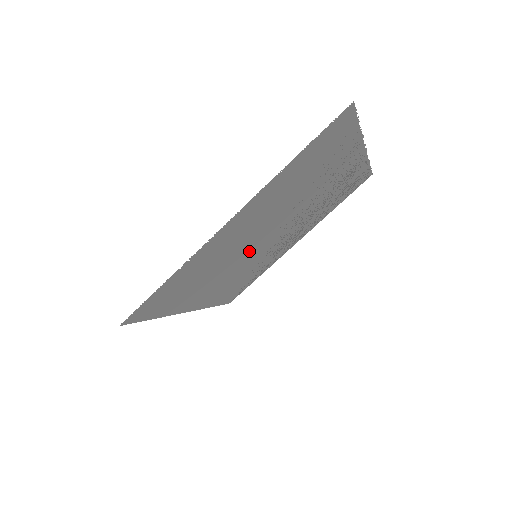
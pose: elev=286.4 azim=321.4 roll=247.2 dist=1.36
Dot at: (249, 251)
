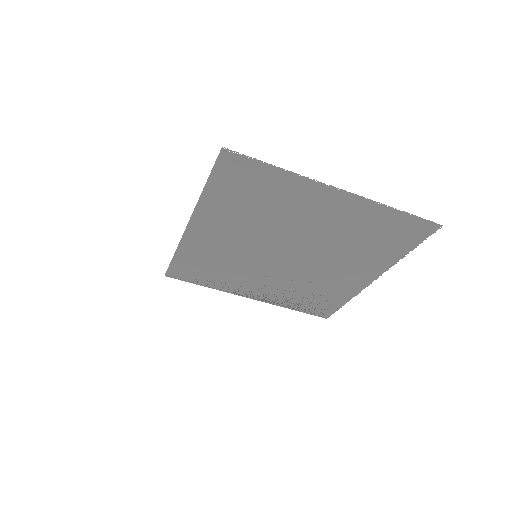
Dot at: (271, 242)
